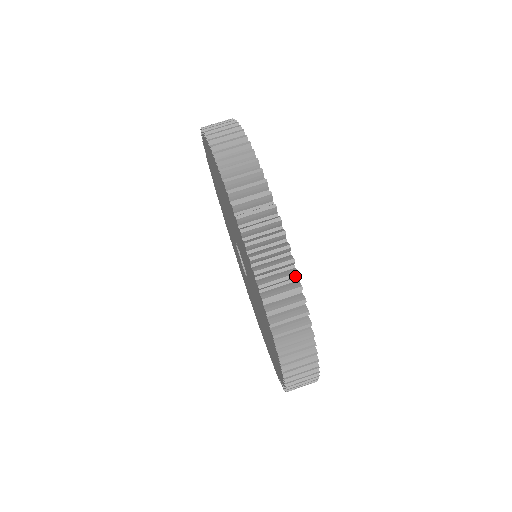
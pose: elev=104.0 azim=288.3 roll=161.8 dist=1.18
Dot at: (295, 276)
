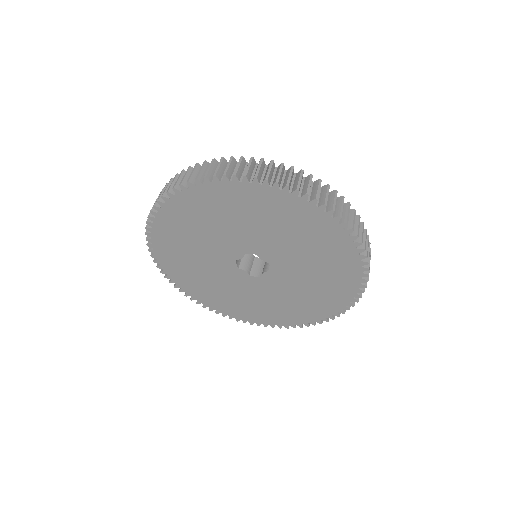
Dot at: occluded
